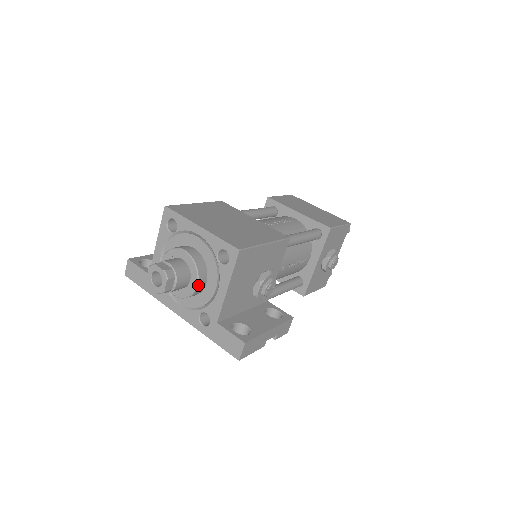
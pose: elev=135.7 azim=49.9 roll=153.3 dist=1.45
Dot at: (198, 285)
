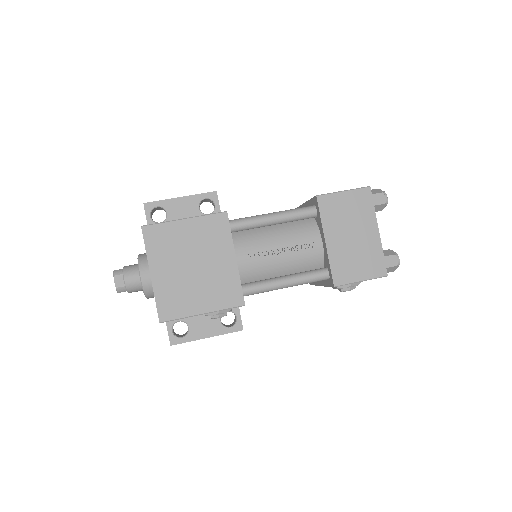
Dot at: (148, 298)
